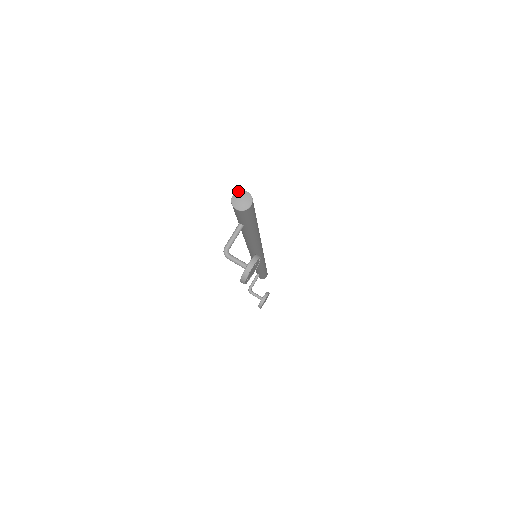
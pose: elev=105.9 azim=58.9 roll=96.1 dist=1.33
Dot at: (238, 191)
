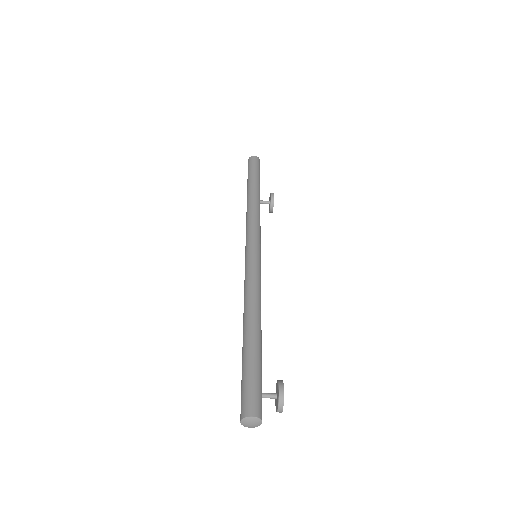
Dot at: (243, 419)
